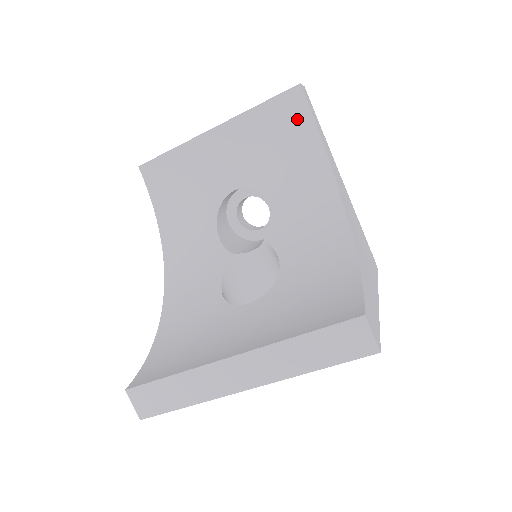
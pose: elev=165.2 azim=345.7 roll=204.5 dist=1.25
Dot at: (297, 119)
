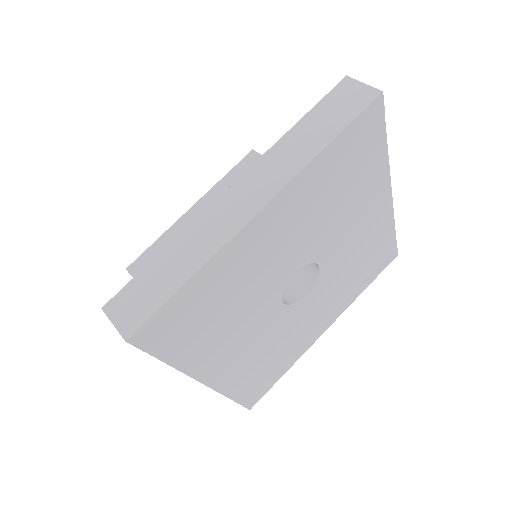
Dot at: occluded
